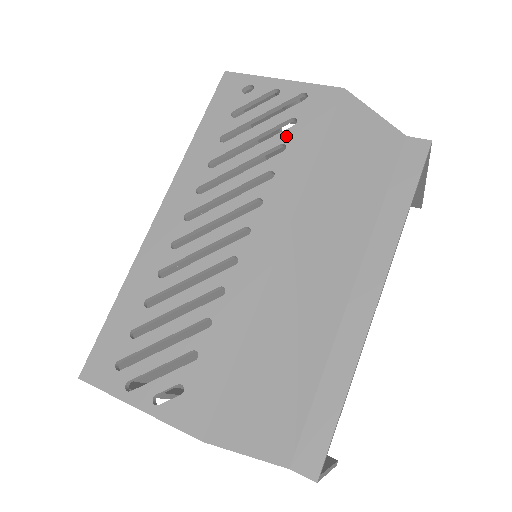
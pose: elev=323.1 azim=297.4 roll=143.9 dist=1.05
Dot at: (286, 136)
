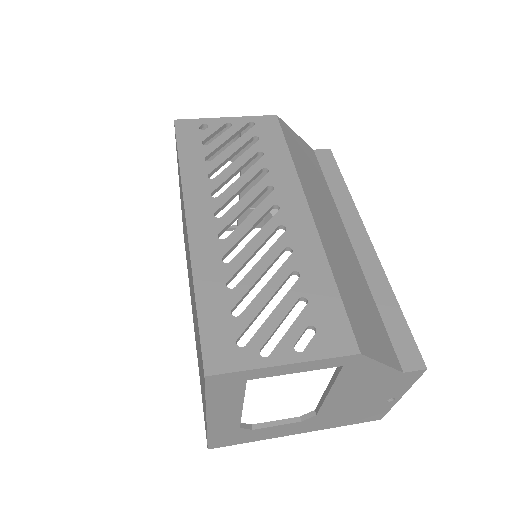
Dot at: (258, 147)
